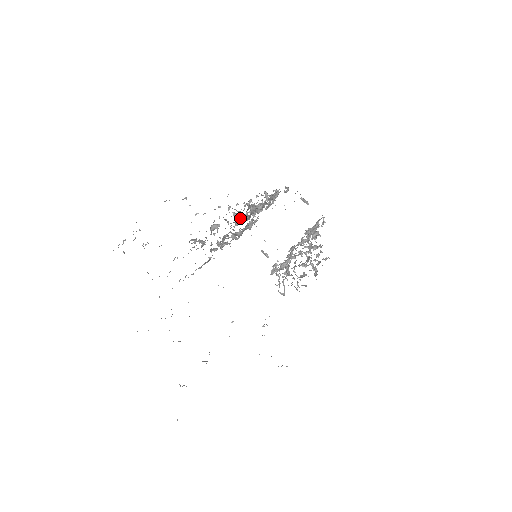
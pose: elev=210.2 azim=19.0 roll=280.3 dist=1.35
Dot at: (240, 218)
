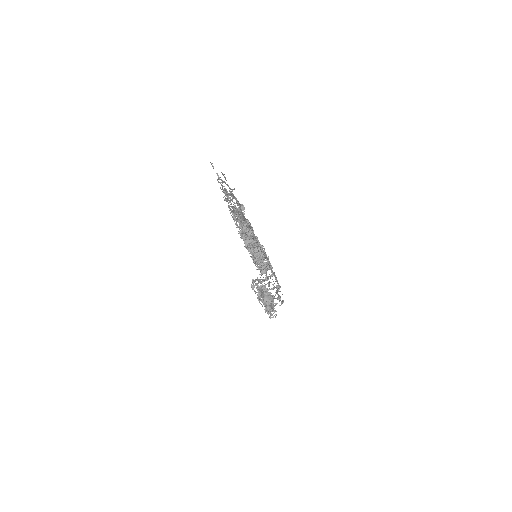
Dot at: occluded
